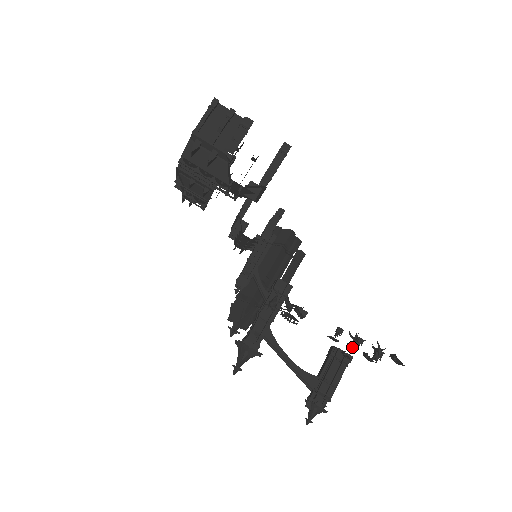
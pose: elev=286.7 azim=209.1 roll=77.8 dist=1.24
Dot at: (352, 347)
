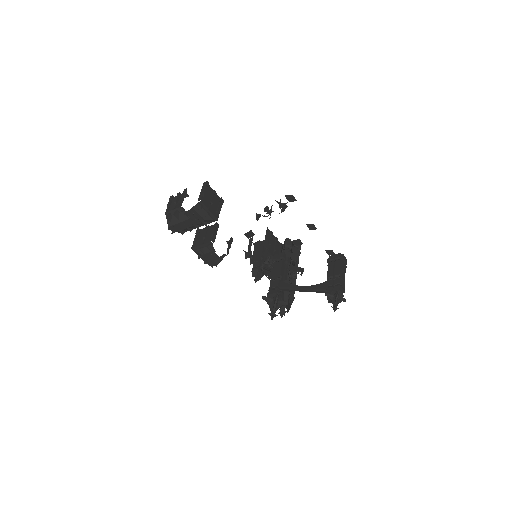
Dot at: occluded
